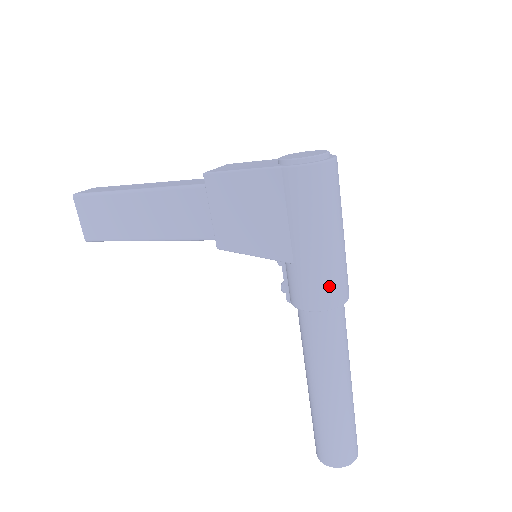
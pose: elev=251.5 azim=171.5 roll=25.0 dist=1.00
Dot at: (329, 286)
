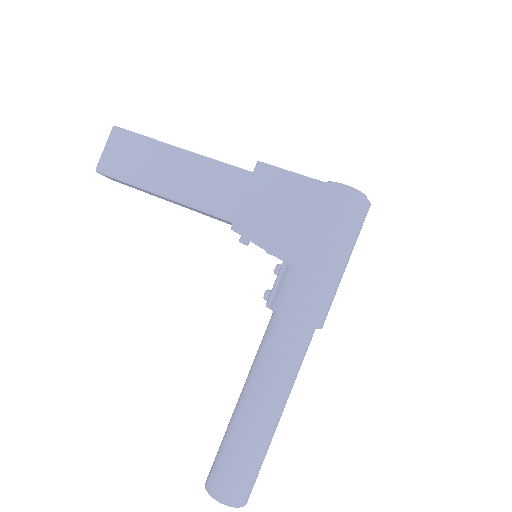
Dot at: (318, 303)
